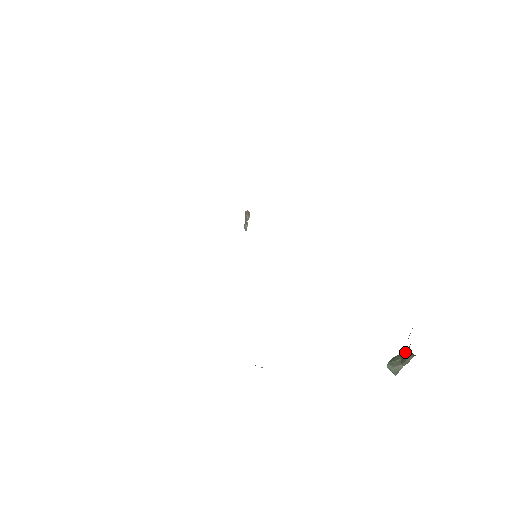
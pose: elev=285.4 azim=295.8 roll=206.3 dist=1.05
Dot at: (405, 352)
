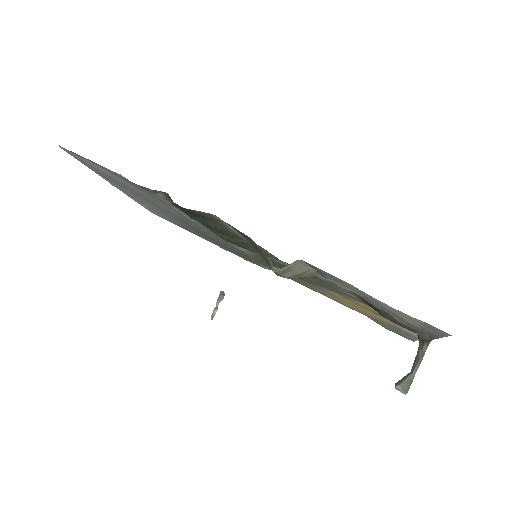
Dot at: (414, 361)
